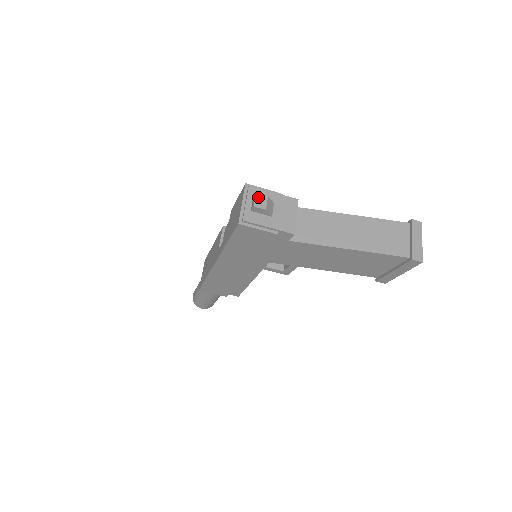
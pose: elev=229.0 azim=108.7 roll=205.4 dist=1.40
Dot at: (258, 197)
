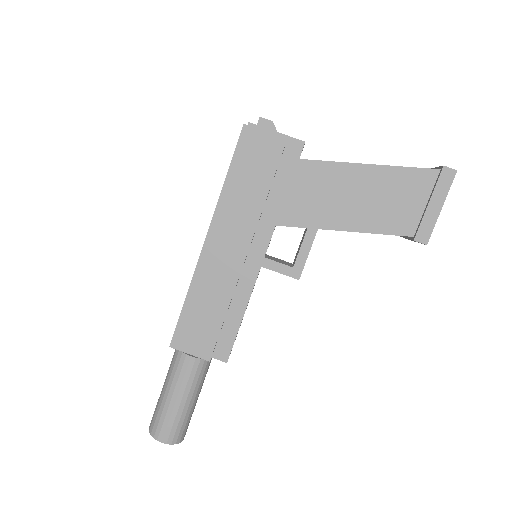
Dot at: occluded
